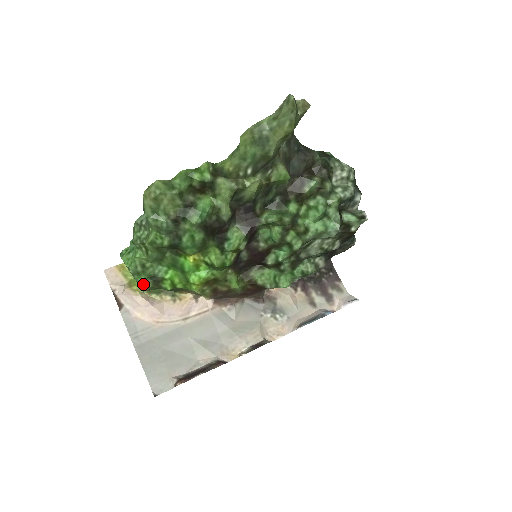
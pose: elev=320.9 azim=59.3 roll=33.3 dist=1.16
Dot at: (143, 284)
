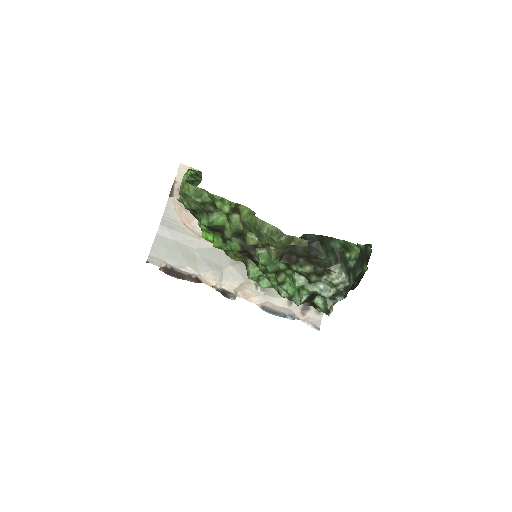
Dot at: occluded
